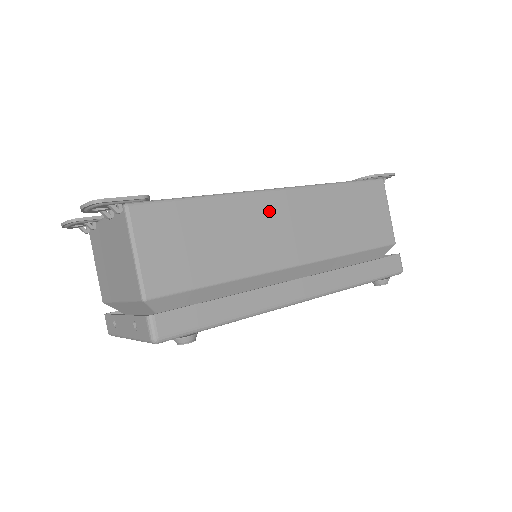
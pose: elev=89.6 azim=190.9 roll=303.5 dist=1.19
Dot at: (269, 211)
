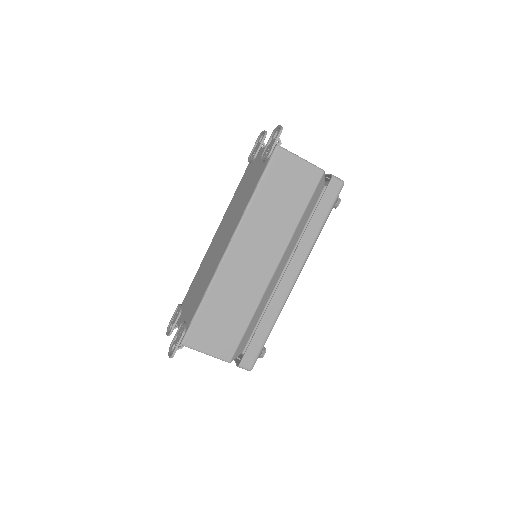
Dot at: (236, 264)
